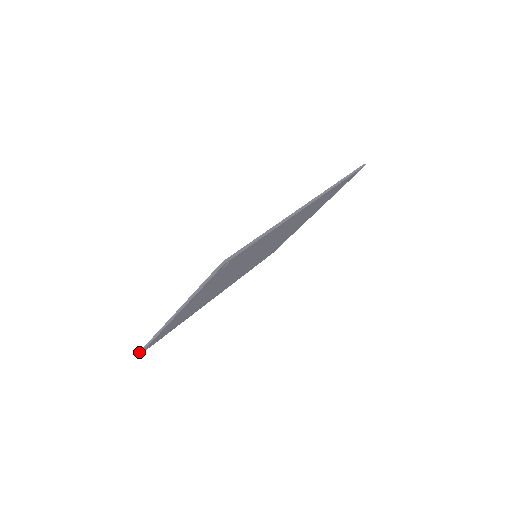
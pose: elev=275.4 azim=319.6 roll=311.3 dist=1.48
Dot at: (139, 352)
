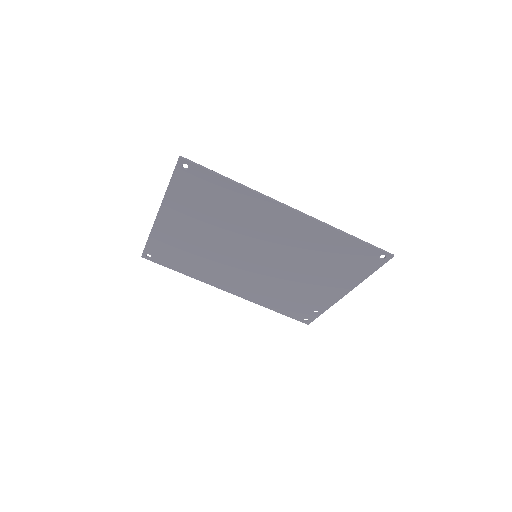
Dot at: (143, 252)
